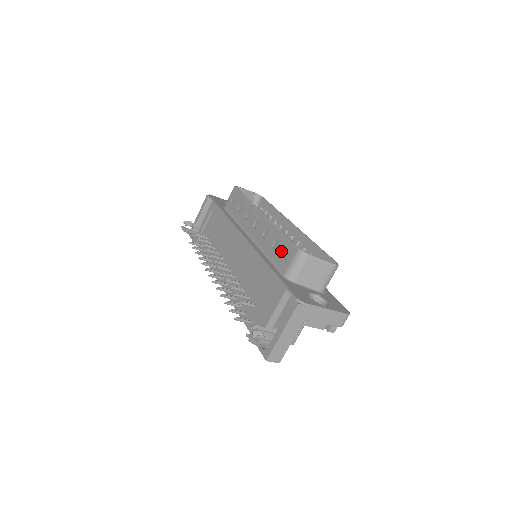
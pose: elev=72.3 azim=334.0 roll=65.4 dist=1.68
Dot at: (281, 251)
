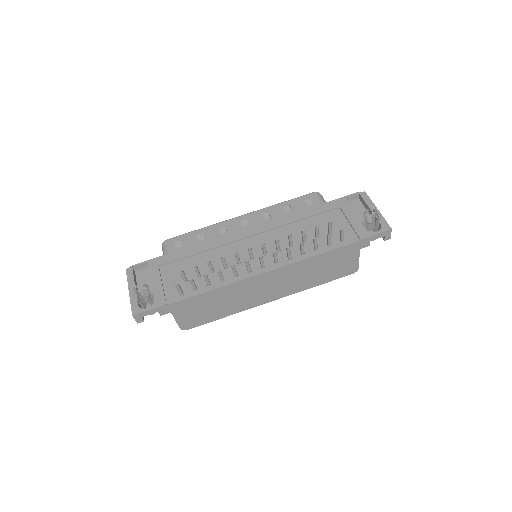
Dot at: (300, 205)
